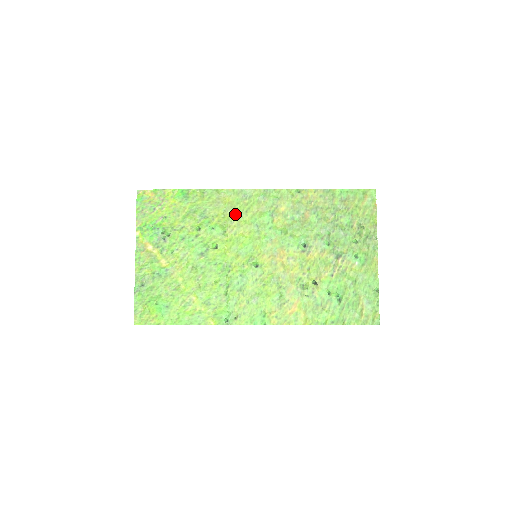
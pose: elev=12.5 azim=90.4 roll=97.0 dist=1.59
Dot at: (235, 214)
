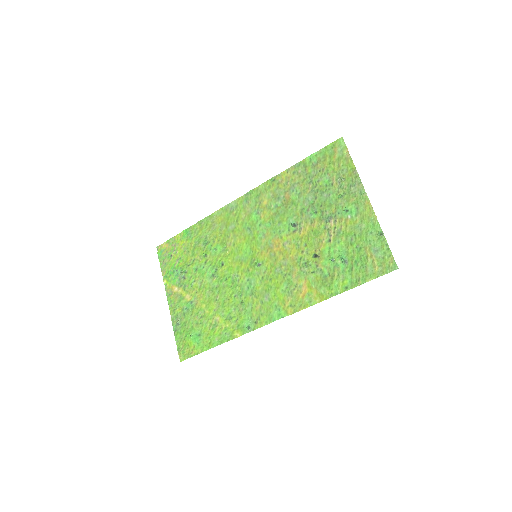
Dot at: (229, 228)
